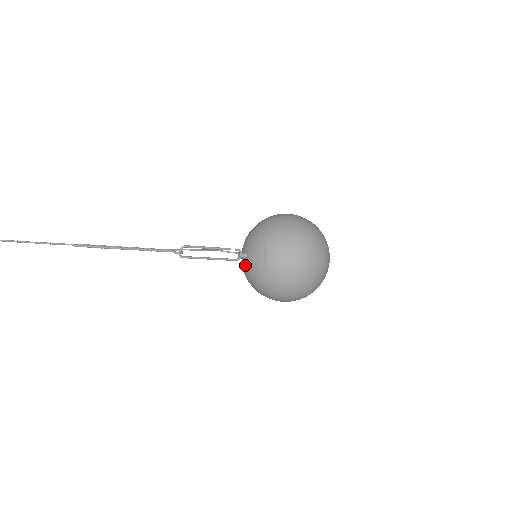
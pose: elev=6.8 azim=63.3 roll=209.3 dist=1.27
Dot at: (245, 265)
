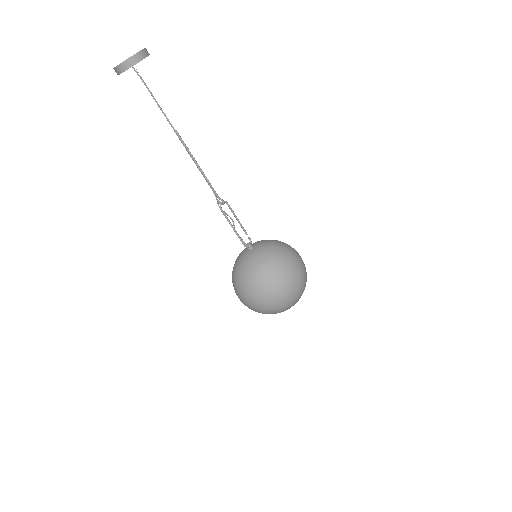
Dot at: (248, 255)
